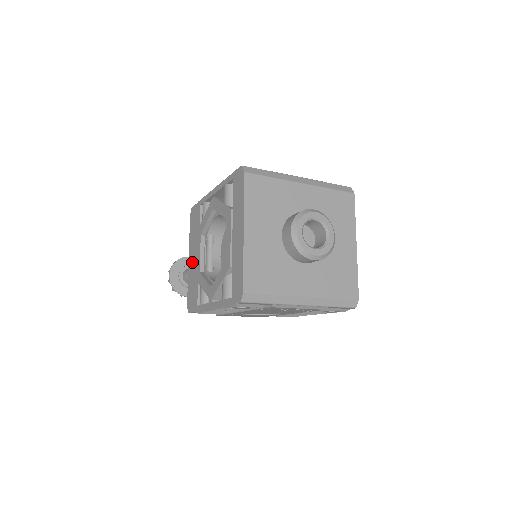
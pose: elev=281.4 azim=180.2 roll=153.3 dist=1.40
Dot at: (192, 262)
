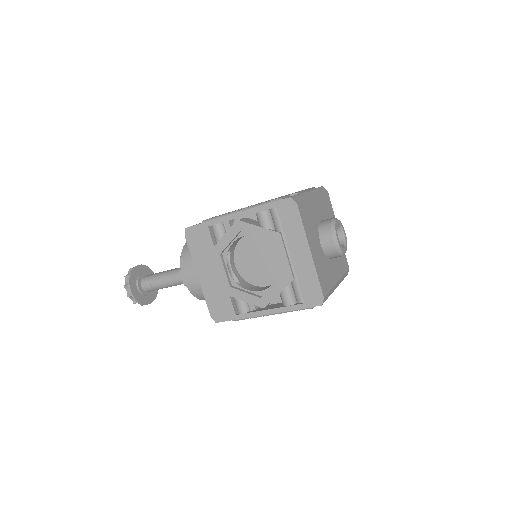
Dot at: (208, 279)
